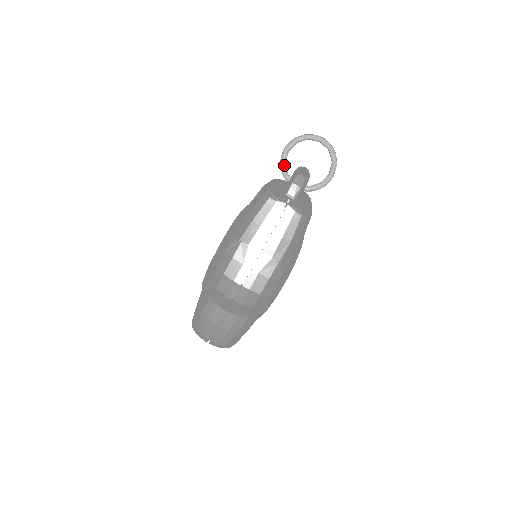
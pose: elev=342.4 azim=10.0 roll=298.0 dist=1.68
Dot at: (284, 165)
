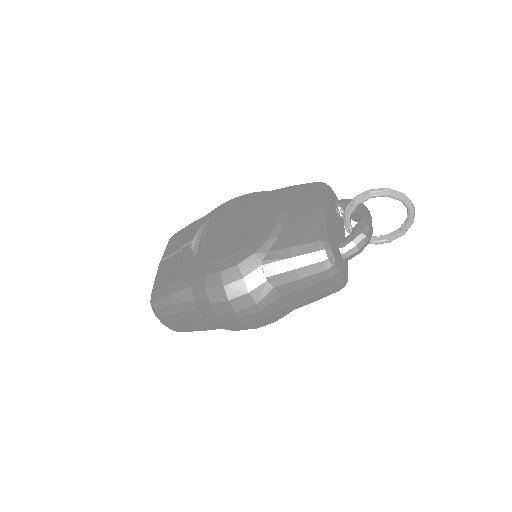
Dot at: occluded
